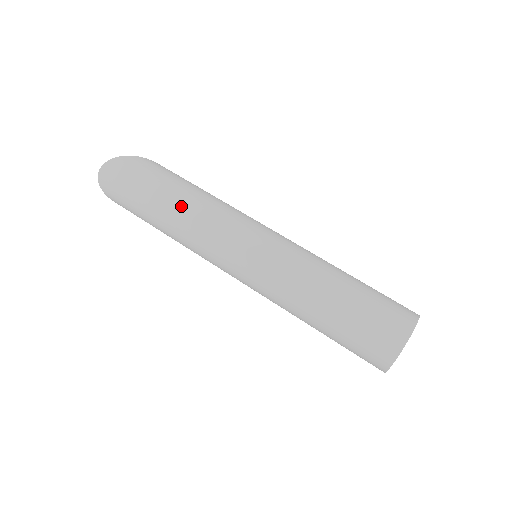
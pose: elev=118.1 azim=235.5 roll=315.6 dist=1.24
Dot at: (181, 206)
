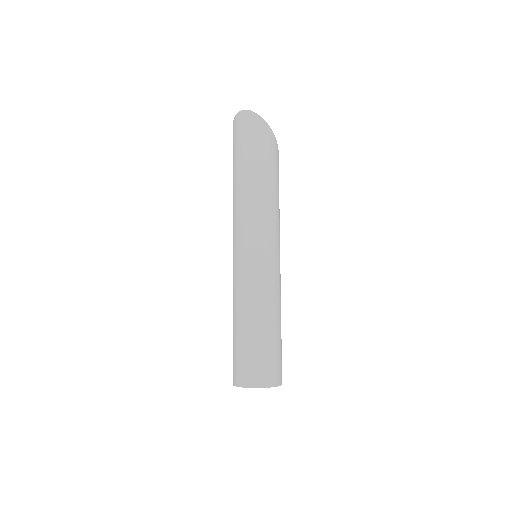
Dot at: (251, 186)
